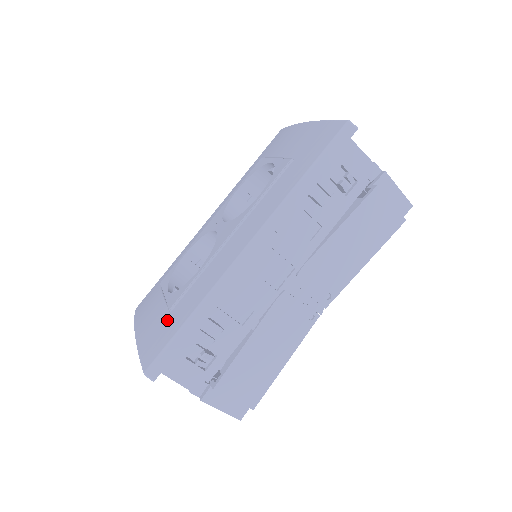
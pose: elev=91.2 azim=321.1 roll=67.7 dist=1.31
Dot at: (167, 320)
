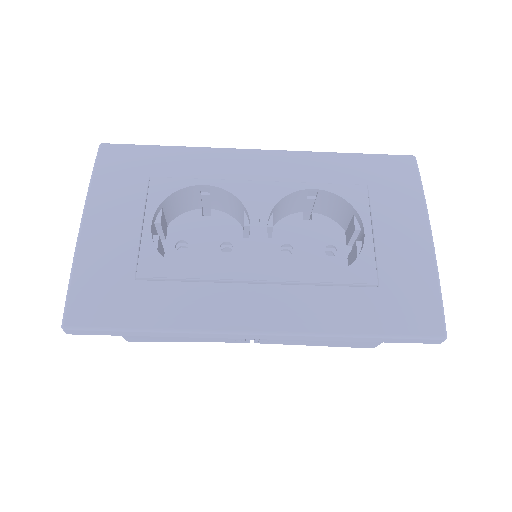
Dot at: (126, 287)
